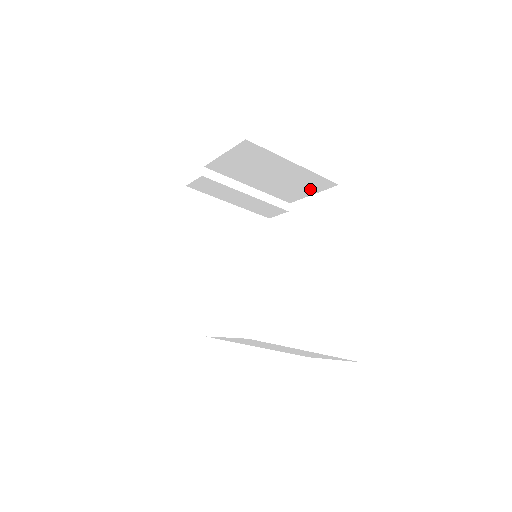
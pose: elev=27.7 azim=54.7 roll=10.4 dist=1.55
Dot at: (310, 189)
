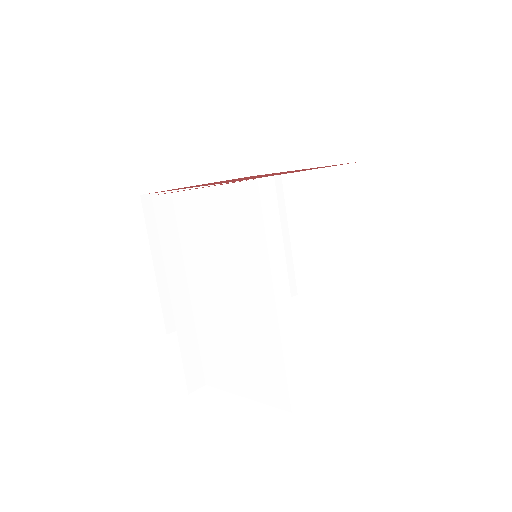
Dot at: (339, 286)
